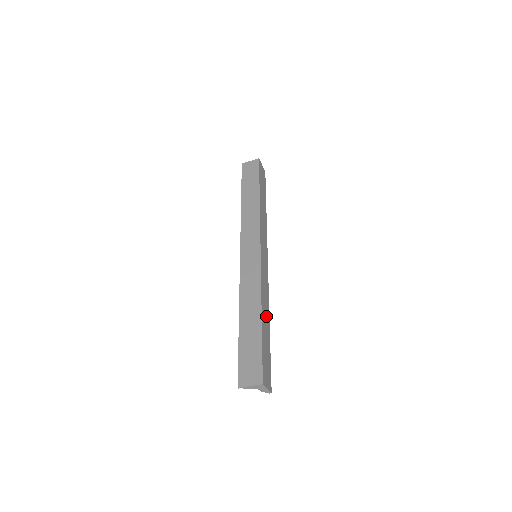
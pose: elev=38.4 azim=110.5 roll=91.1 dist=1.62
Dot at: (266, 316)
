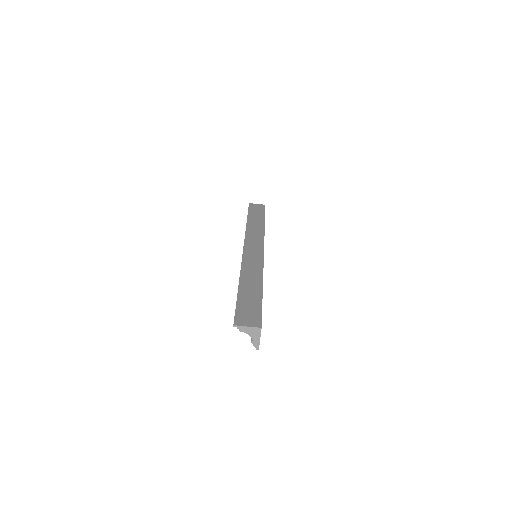
Dot at: occluded
